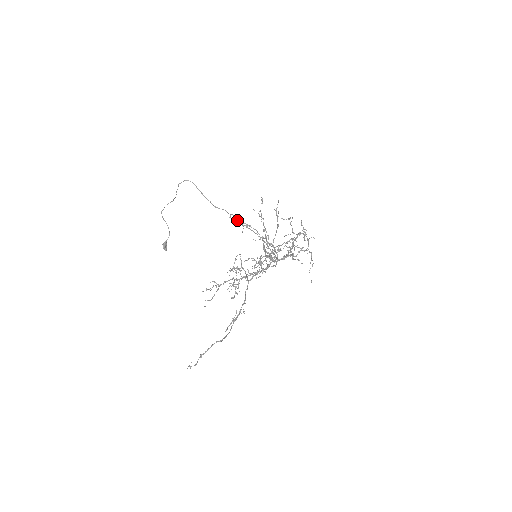
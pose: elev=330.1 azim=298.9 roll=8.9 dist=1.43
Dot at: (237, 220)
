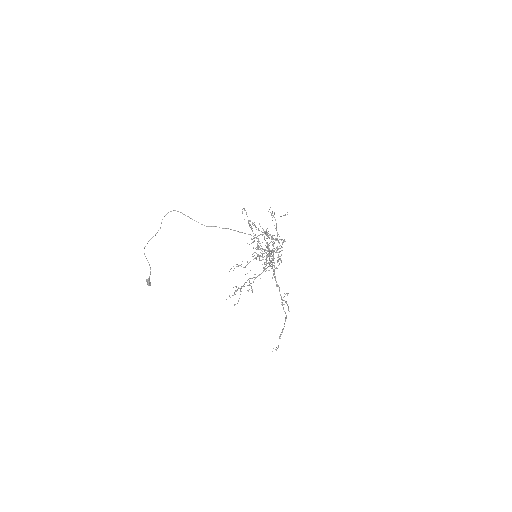
Dot at: (253, 225)
